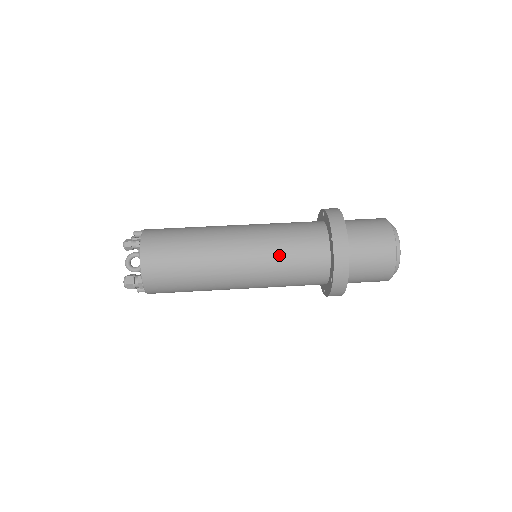
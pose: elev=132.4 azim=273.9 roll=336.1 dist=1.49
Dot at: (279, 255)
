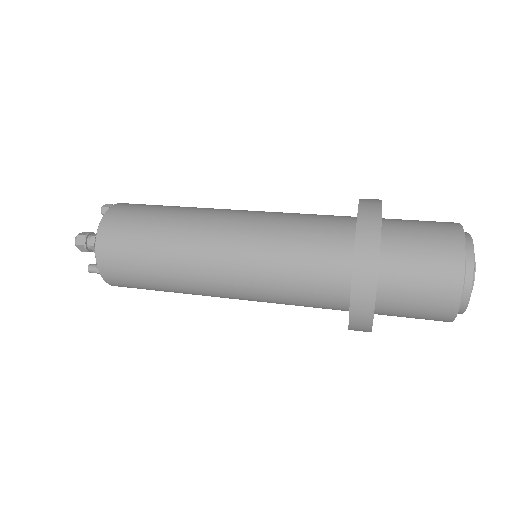
Dot at: (281, 221)
